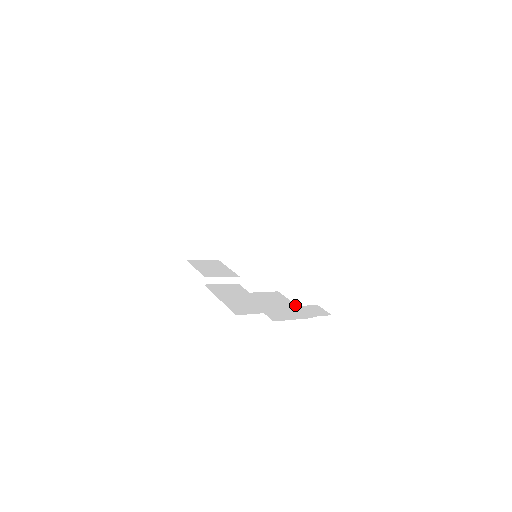
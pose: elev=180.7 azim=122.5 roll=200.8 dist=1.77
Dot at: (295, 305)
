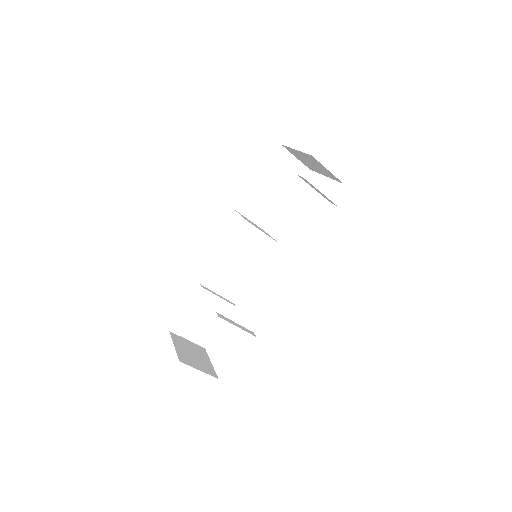
Dot at: occluded
